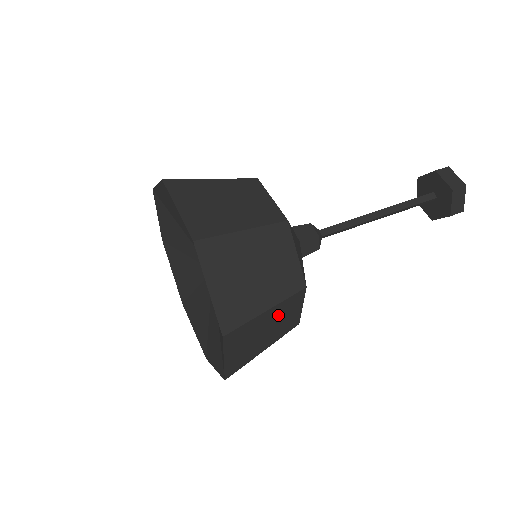
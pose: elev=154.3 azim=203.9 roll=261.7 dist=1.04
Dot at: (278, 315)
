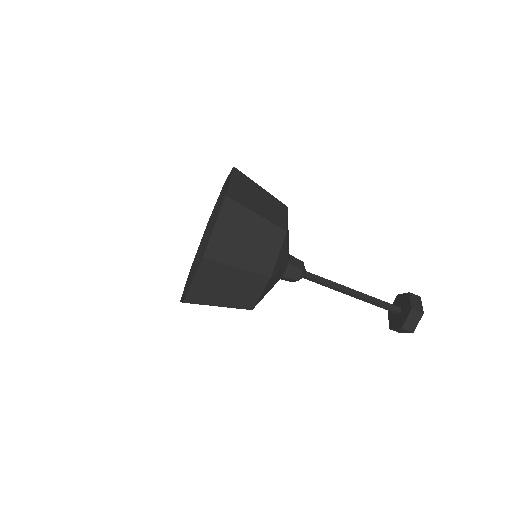
Dot at: (243, 282)
